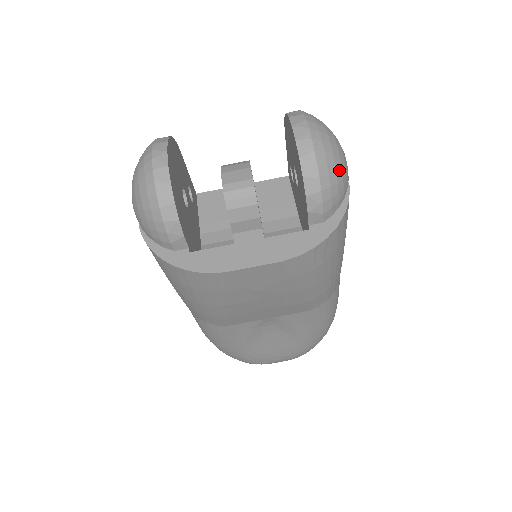
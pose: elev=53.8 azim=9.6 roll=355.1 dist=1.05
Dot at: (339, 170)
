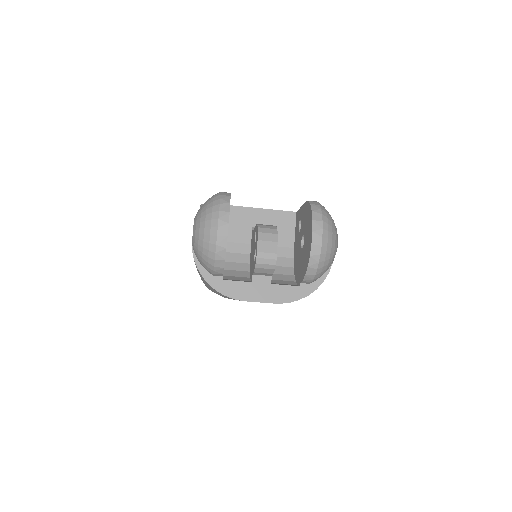
Dot at: (330, 261)
